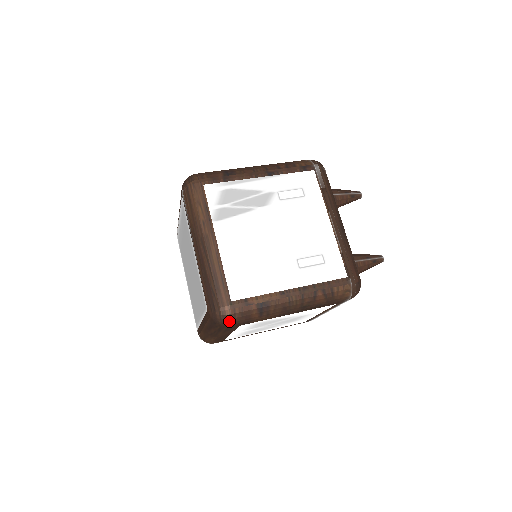
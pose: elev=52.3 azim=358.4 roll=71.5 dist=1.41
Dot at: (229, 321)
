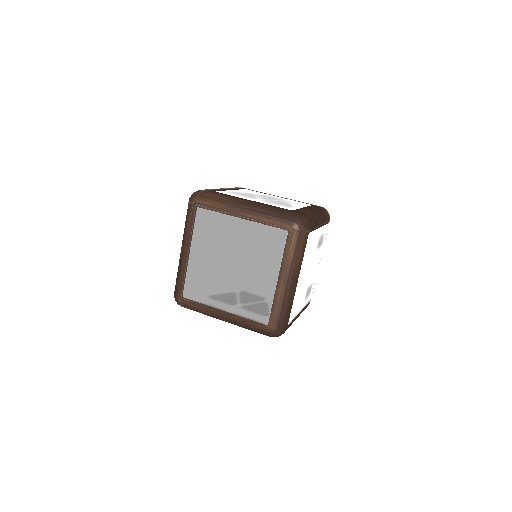
Dot at: (278, 336)
